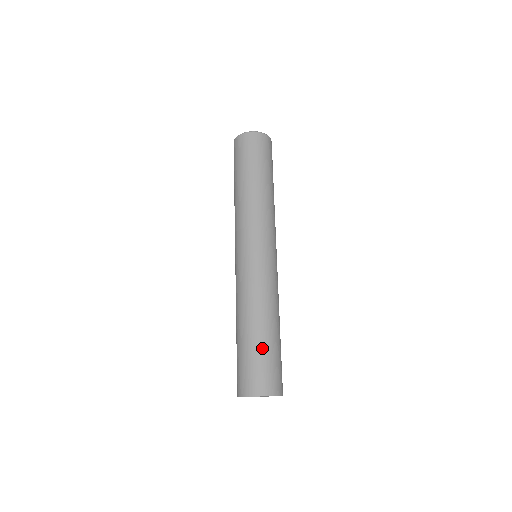
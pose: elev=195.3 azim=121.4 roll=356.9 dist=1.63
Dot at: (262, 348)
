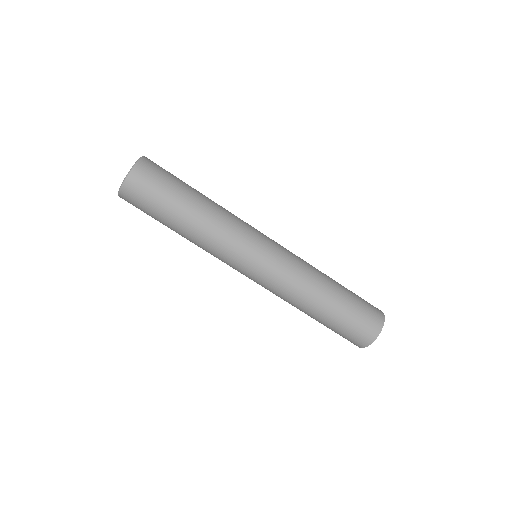
Dot at: (350, 299)
